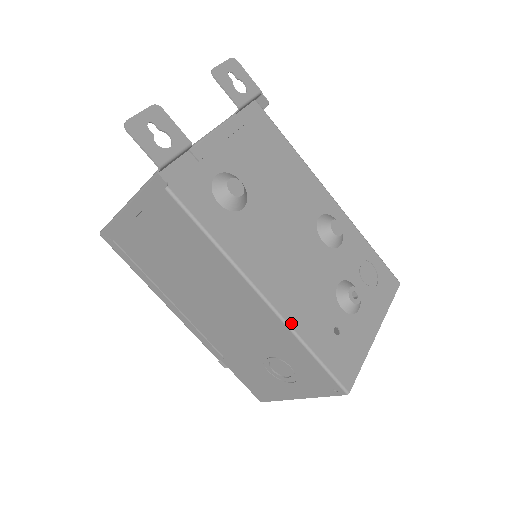
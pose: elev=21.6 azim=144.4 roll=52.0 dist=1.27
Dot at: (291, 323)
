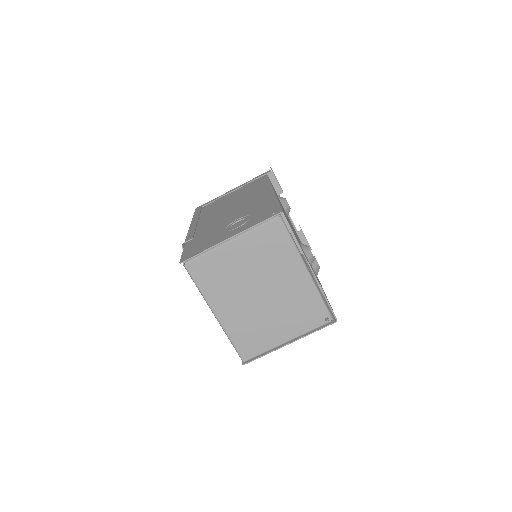
Dot at: occluded
